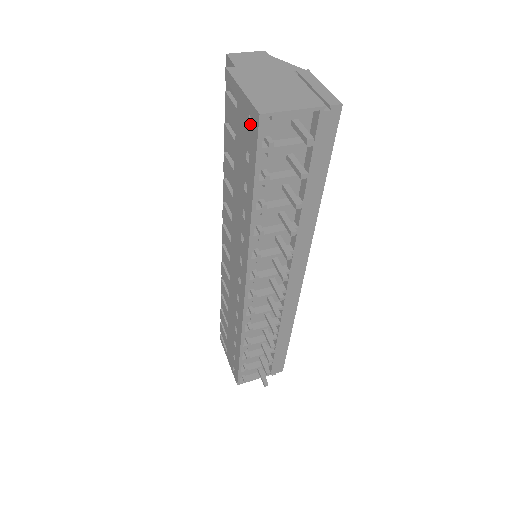
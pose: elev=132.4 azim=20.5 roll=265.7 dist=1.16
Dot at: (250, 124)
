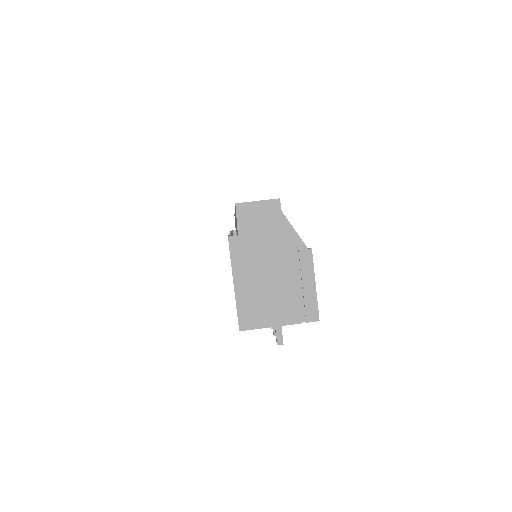
Dot at: occluded
